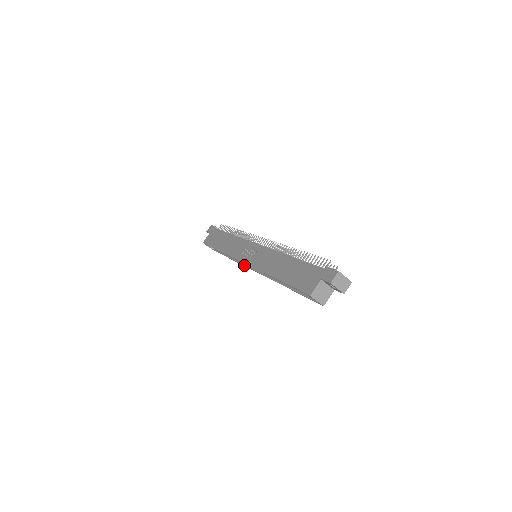
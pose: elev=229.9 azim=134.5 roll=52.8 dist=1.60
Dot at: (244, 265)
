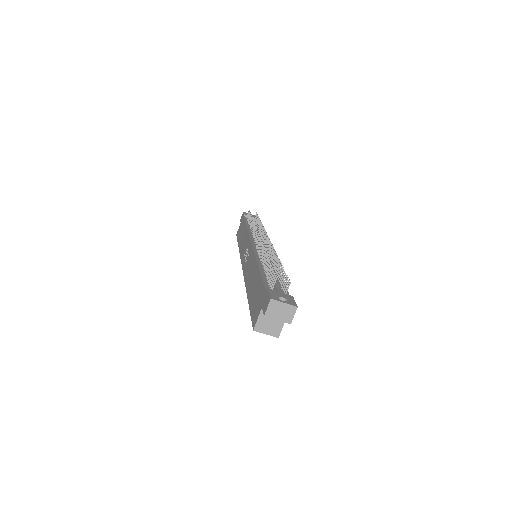
Dot at: occluded
